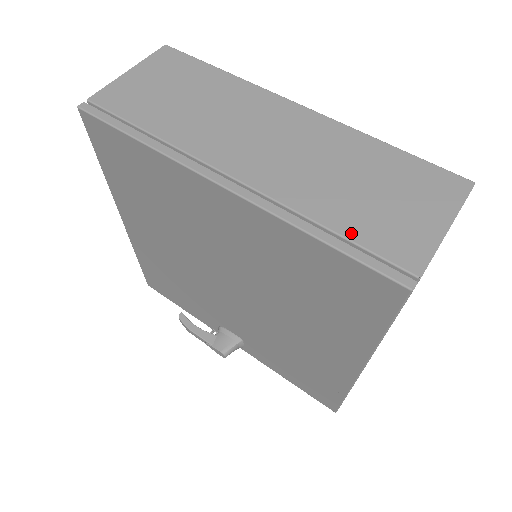
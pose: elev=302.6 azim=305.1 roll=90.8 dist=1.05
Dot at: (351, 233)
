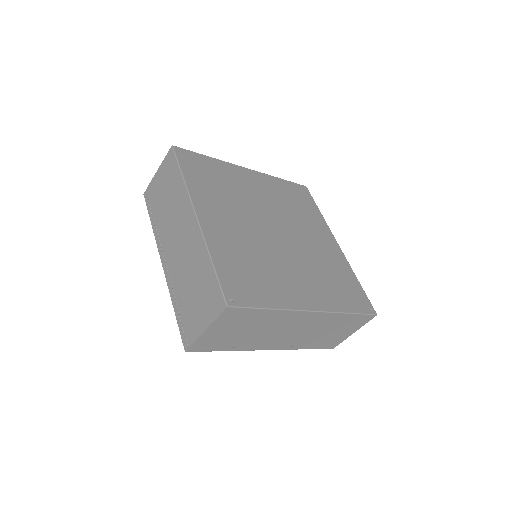
Dot at: (181, 312)
